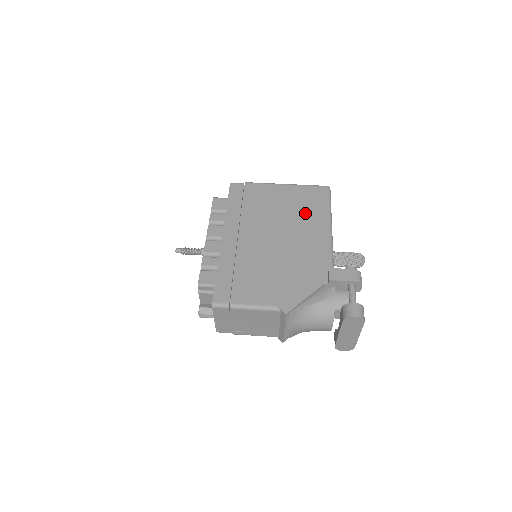
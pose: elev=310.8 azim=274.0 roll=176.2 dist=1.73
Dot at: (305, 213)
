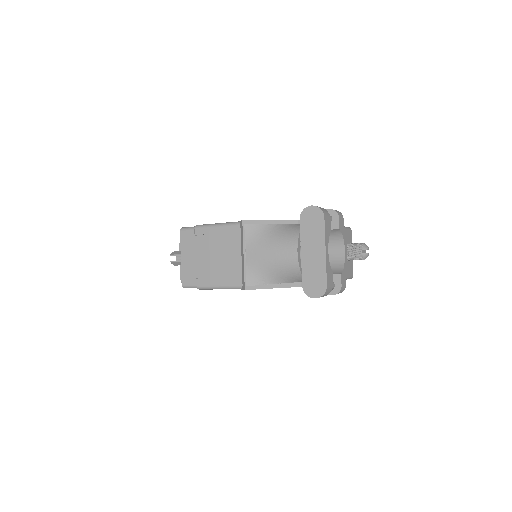
Dot at: occluded
